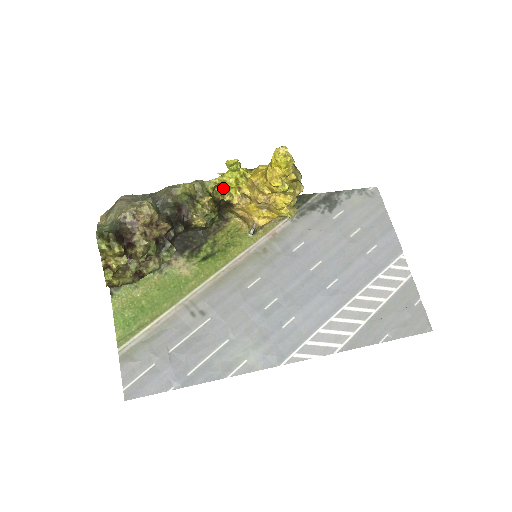
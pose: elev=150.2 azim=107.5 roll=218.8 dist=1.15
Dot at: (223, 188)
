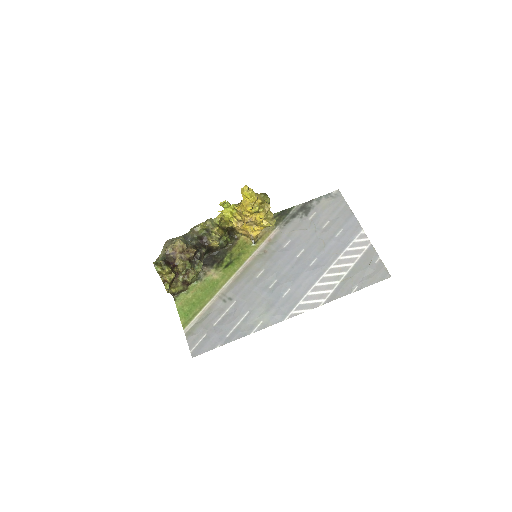
Dot at: (225, 220)
